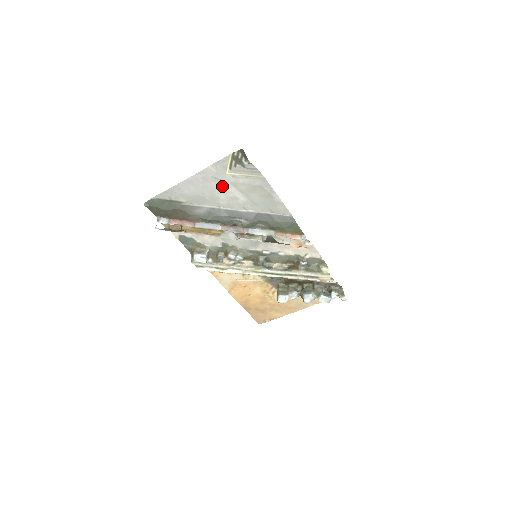
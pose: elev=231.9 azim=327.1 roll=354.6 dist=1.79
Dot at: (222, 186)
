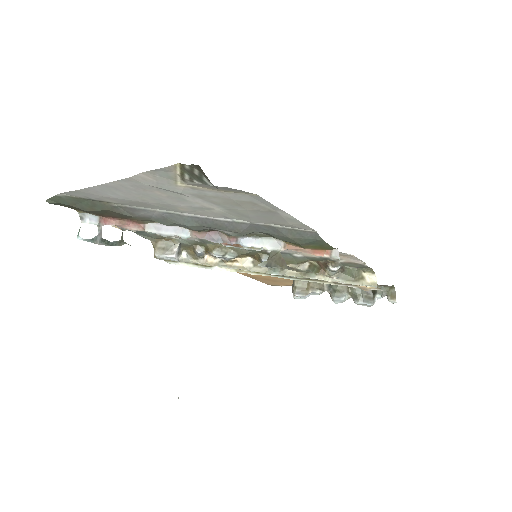
Dot at: (175, 195)
